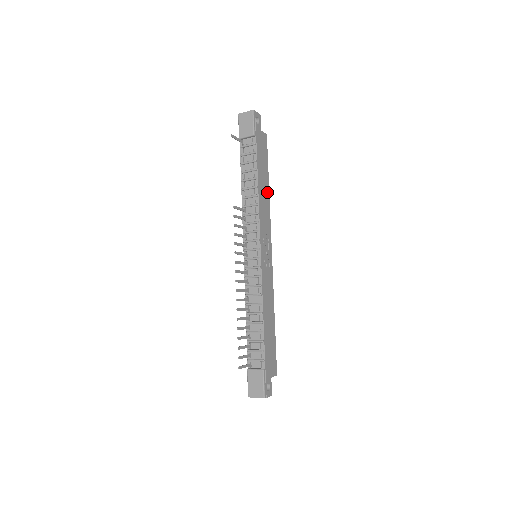
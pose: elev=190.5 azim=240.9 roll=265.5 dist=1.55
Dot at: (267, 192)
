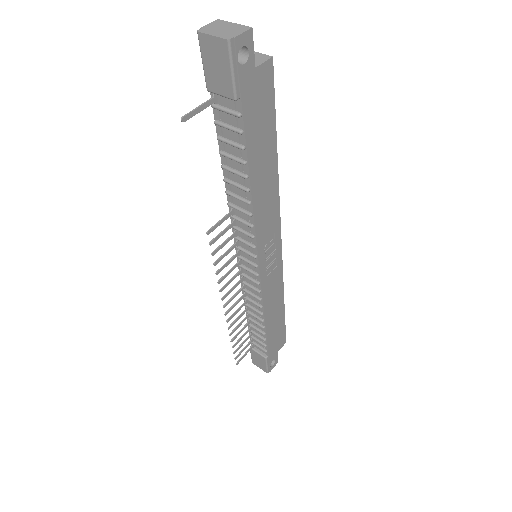
Dot at: (273, 173)
